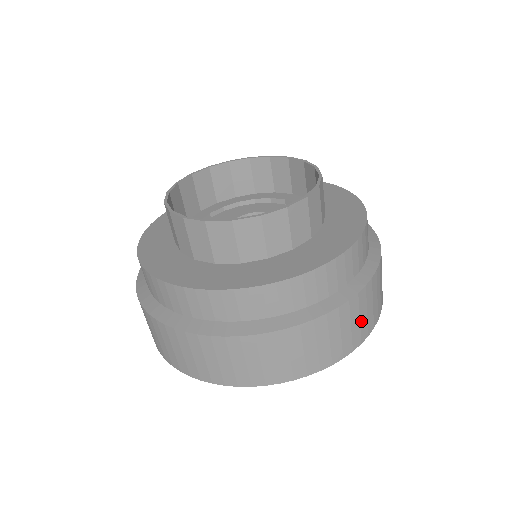
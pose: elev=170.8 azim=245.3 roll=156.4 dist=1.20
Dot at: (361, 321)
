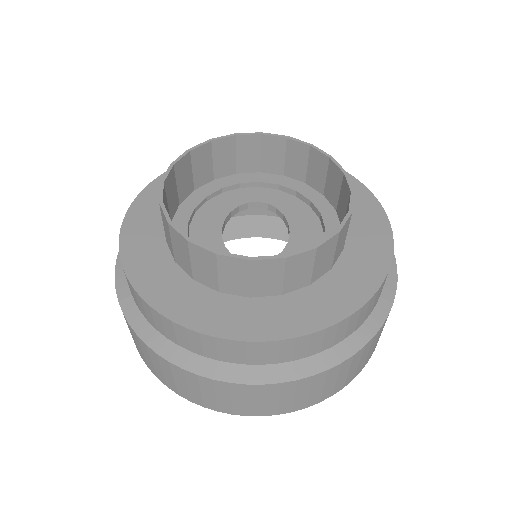
Dot at: occluded
